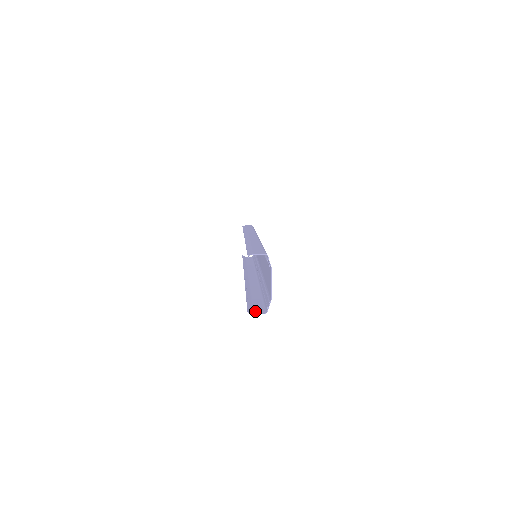
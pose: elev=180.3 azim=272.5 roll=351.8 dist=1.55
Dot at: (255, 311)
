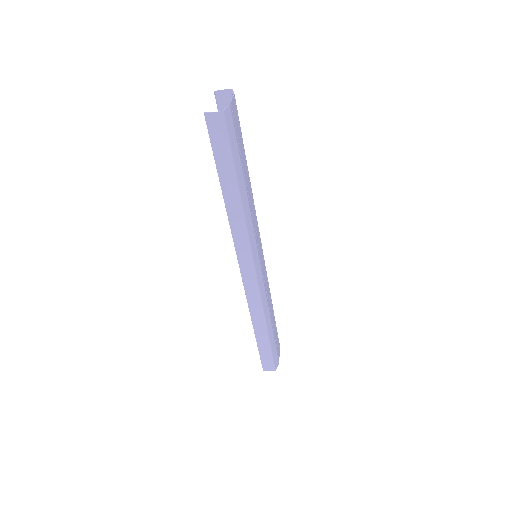
Dot at: (213, 120)
